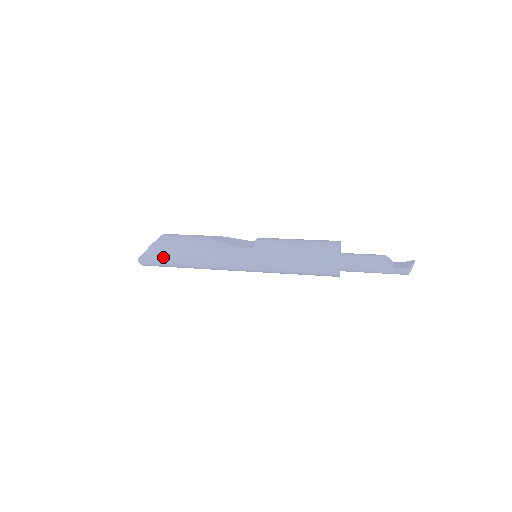
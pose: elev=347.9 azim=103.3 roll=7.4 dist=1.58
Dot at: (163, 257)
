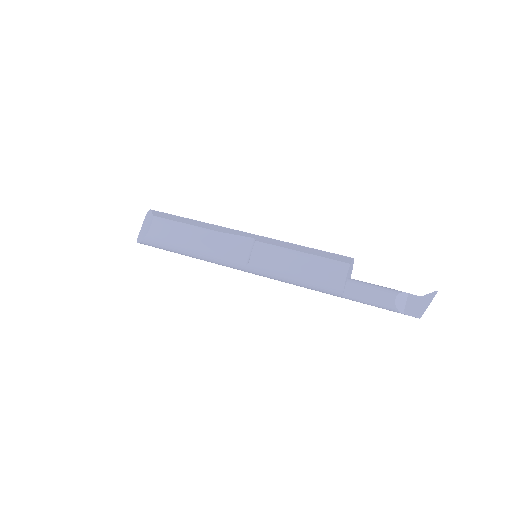
Dot at: occluded
